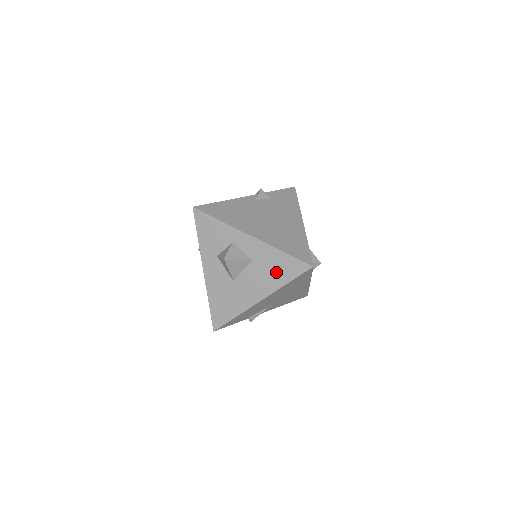
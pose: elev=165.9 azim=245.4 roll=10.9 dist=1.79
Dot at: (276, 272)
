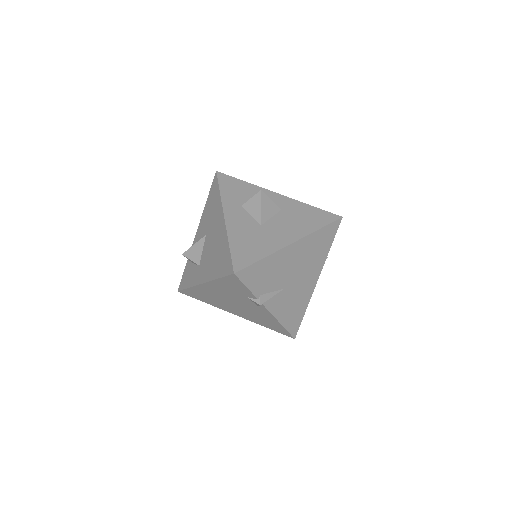
Dot at: (307, 220)
